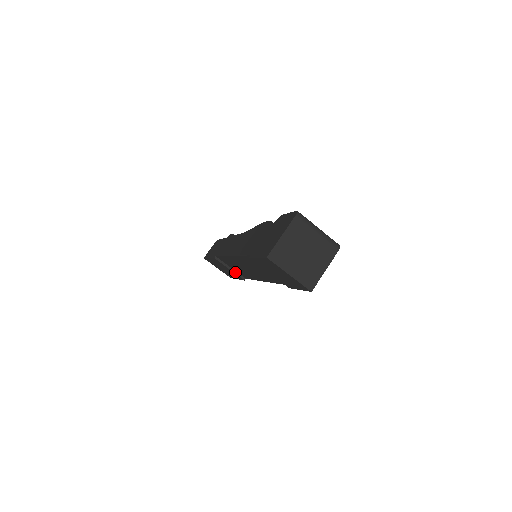
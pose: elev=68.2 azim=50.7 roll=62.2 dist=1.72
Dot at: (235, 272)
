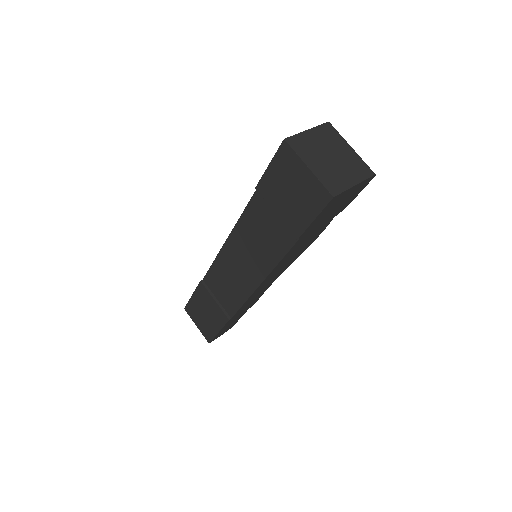
Dot at: (220, 306)
